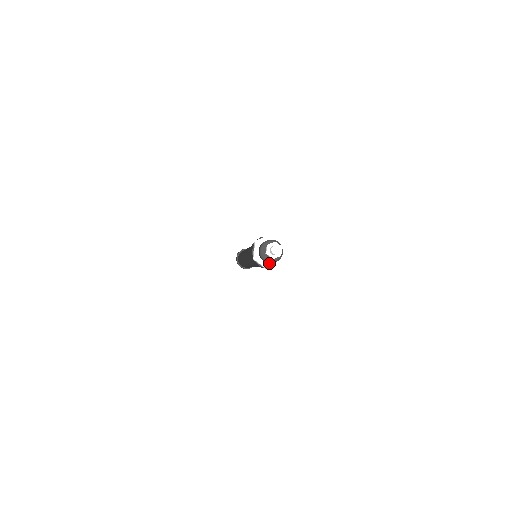
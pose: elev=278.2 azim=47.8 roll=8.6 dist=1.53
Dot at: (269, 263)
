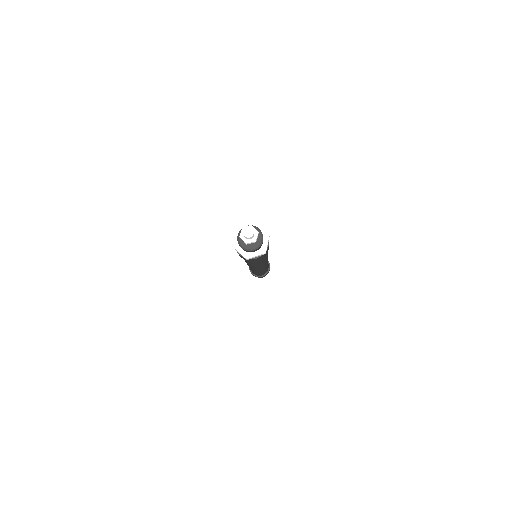
Dot at: (248, 252)
